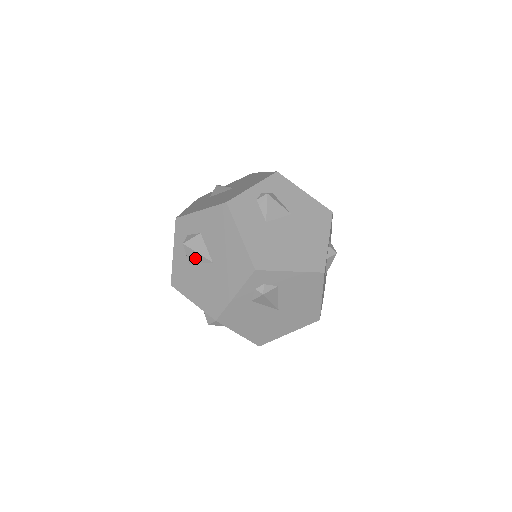
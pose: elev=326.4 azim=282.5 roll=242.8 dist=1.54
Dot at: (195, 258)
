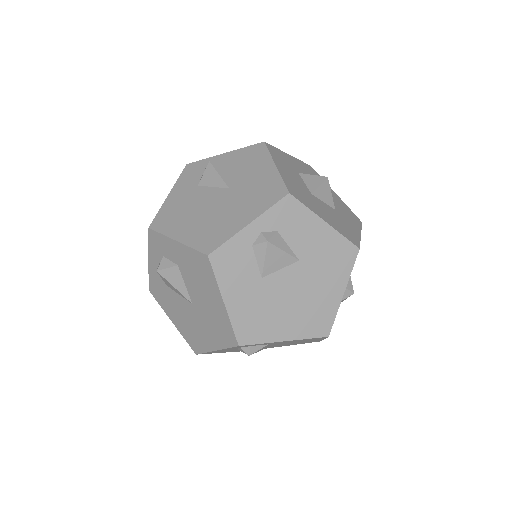
Dot at: (172, 288)
